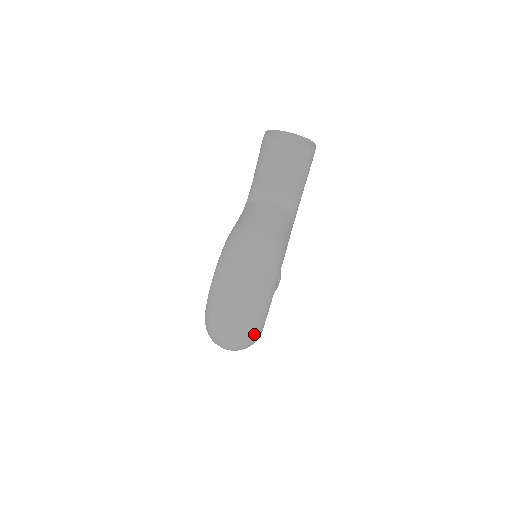
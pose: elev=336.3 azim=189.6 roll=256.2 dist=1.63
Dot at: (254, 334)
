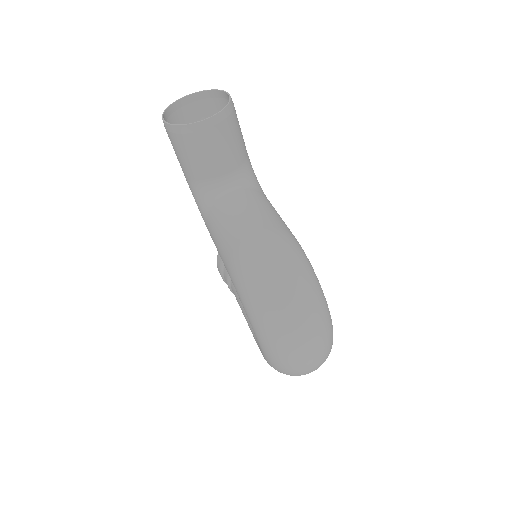
Dot at: (332, 343)
